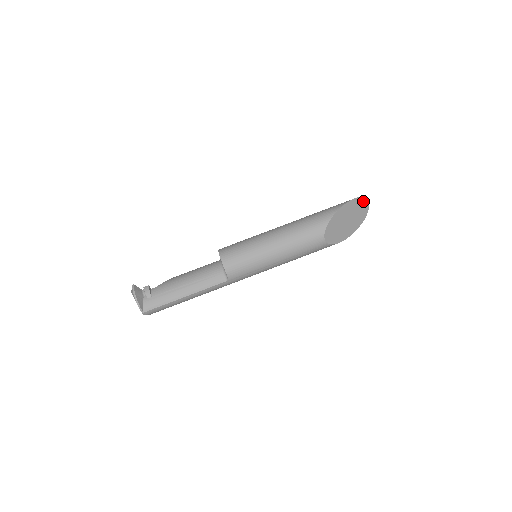
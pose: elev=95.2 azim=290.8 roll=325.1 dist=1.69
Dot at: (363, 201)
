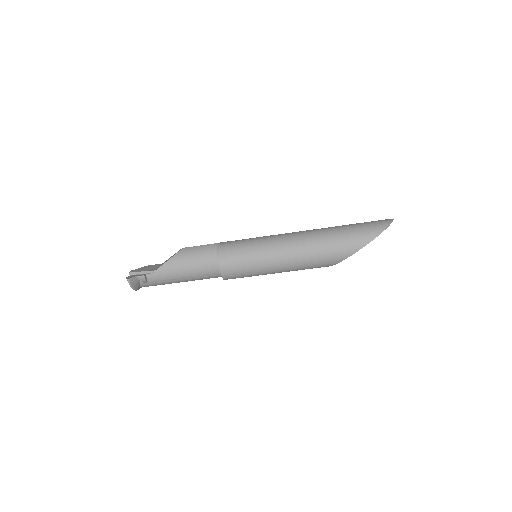
Dot at: (387, 225)
